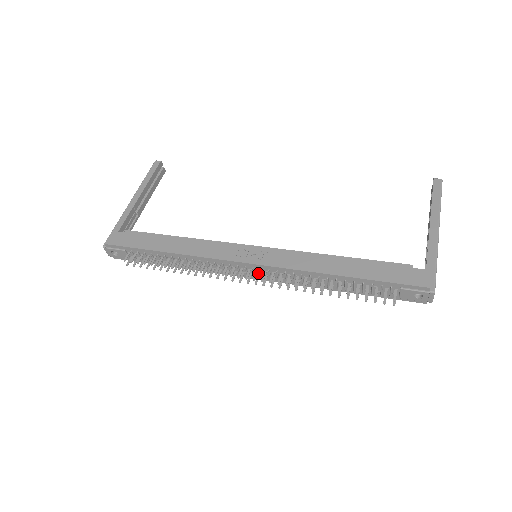
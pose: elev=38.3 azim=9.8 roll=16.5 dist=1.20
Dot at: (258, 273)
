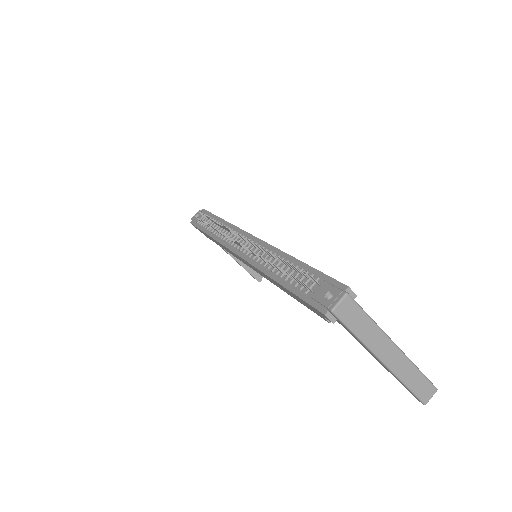
Dot at: occluded
